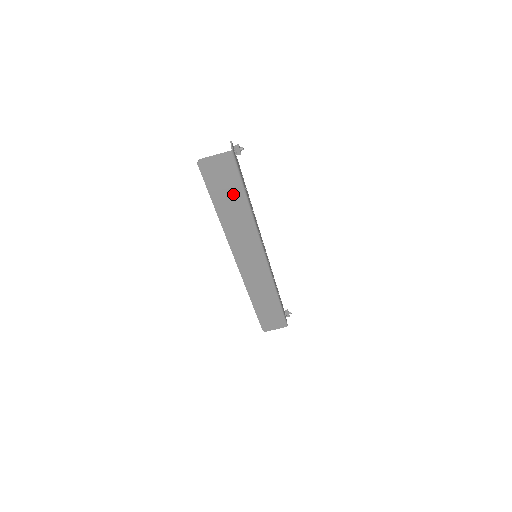
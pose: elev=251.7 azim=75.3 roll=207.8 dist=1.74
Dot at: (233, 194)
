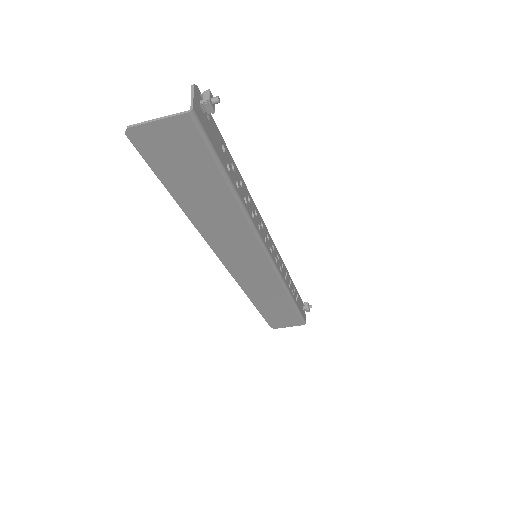
Dot at: (205, 181)
